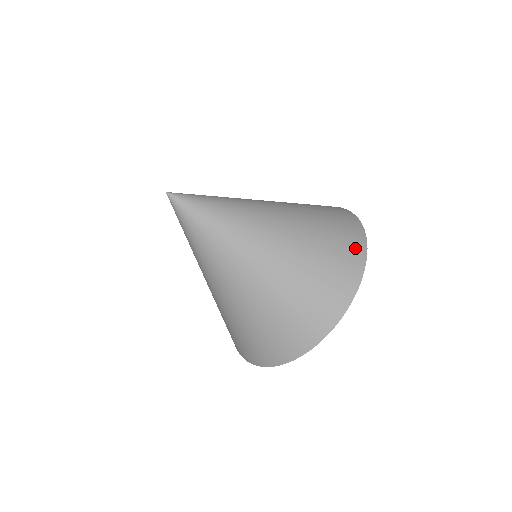
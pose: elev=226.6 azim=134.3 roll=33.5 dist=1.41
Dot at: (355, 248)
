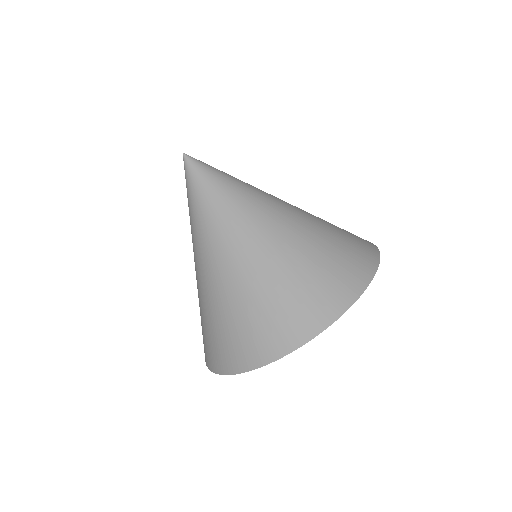
Dot at: (351, 281)
